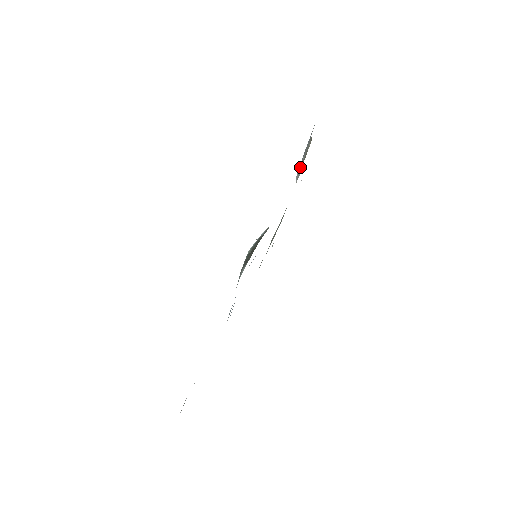
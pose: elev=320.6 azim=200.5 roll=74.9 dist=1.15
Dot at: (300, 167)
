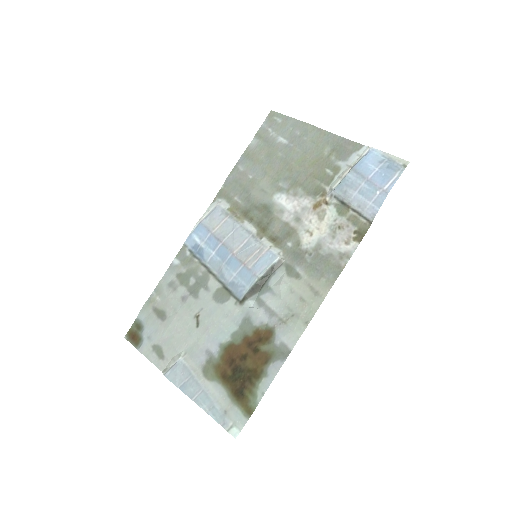
Dot at: (342, 199)
